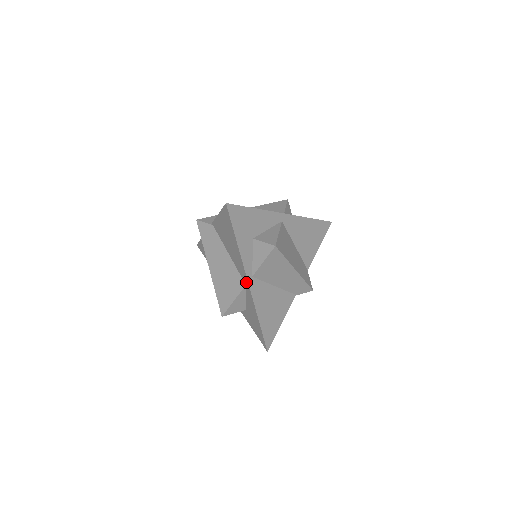
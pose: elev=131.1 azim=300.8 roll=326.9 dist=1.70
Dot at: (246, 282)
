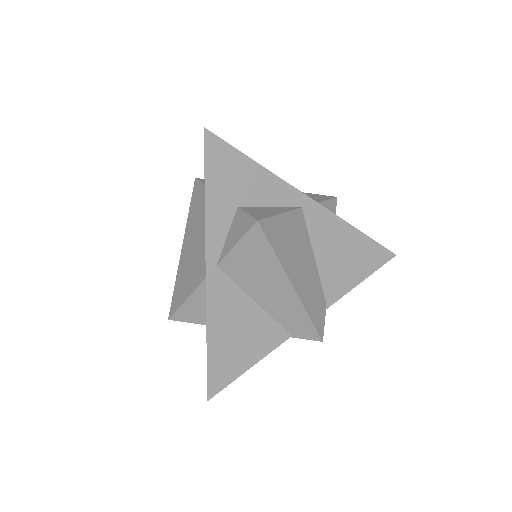
Dot at: occluded
